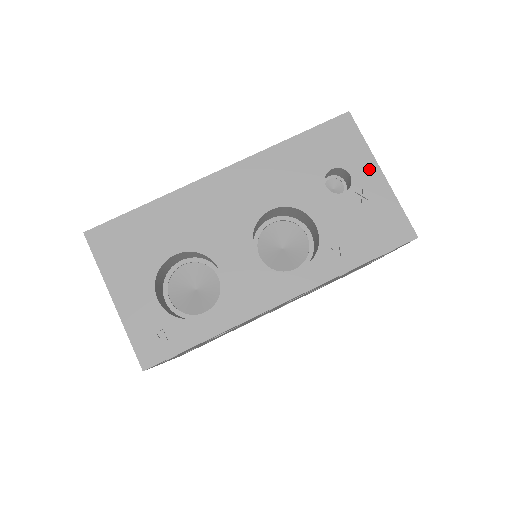
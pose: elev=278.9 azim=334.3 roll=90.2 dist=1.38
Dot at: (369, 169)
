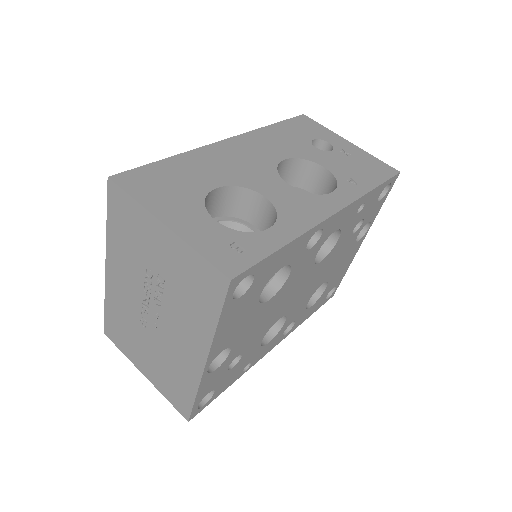
Dot at: (339, 140)
